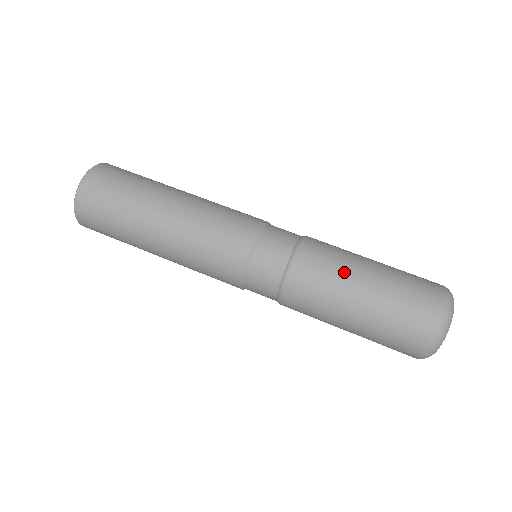
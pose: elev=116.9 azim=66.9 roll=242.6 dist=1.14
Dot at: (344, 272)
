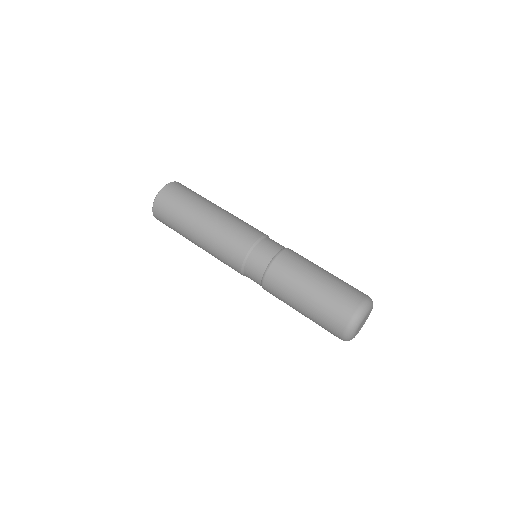
Dot at: (305, 271)
